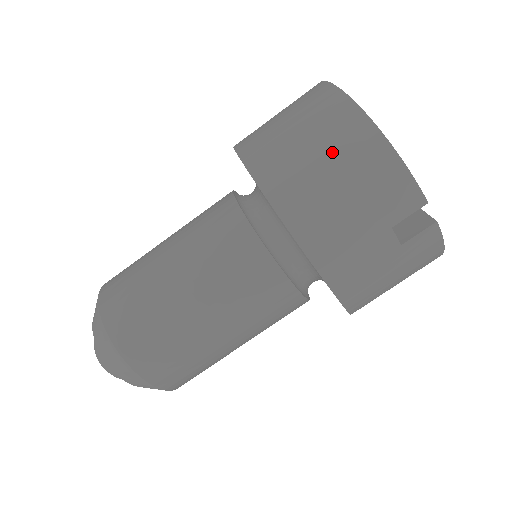
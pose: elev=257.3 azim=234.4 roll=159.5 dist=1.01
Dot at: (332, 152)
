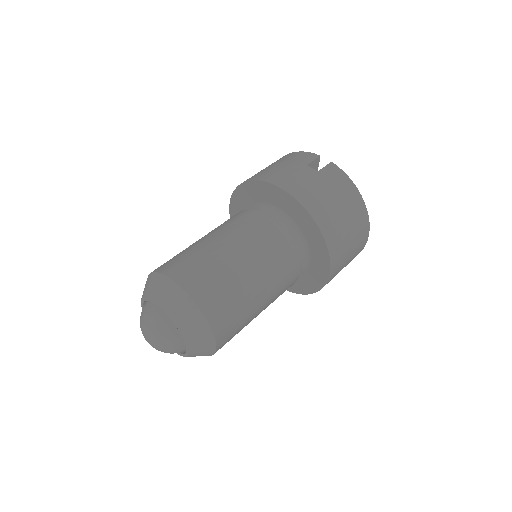
Dot at: occluded
